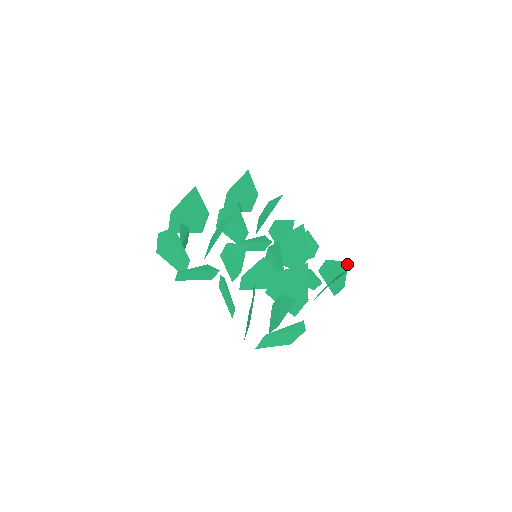
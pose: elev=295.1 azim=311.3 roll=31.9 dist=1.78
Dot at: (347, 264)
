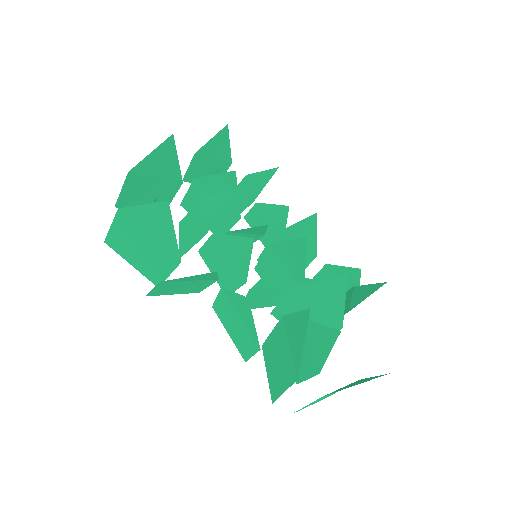
Dot at: (360, 272)
